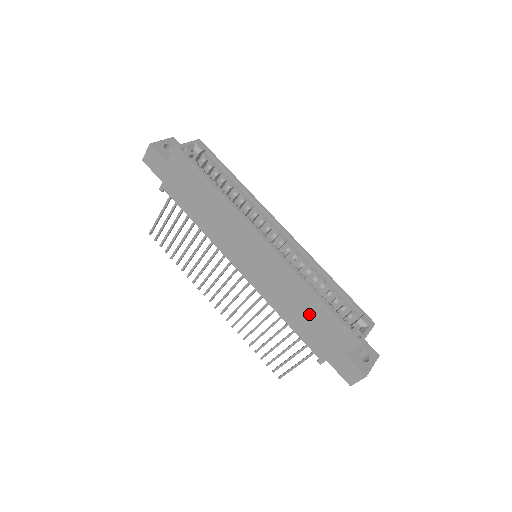
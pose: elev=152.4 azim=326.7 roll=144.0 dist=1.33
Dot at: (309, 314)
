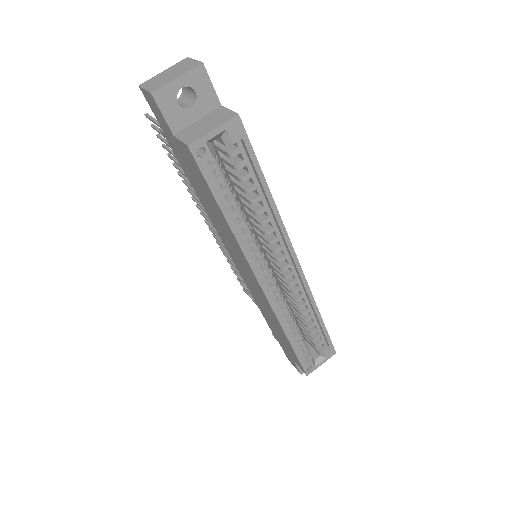
Dot at: (278, 332)
